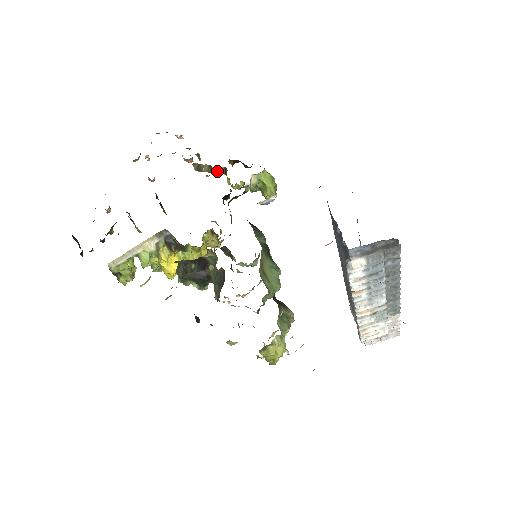
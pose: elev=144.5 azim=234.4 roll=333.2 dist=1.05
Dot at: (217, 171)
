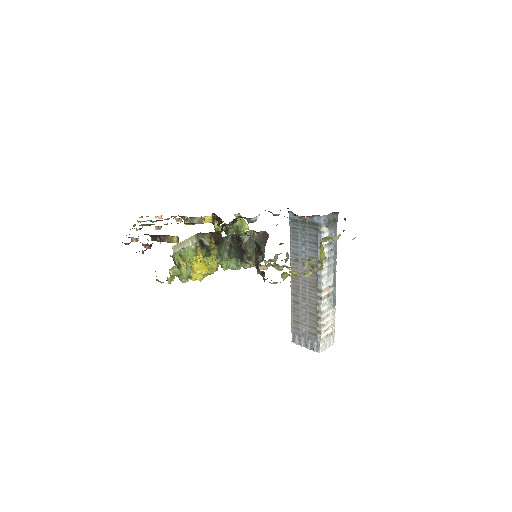
Dot at: (206, 220)
